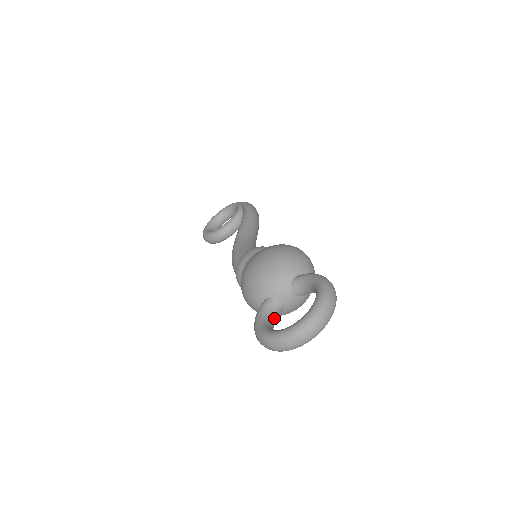
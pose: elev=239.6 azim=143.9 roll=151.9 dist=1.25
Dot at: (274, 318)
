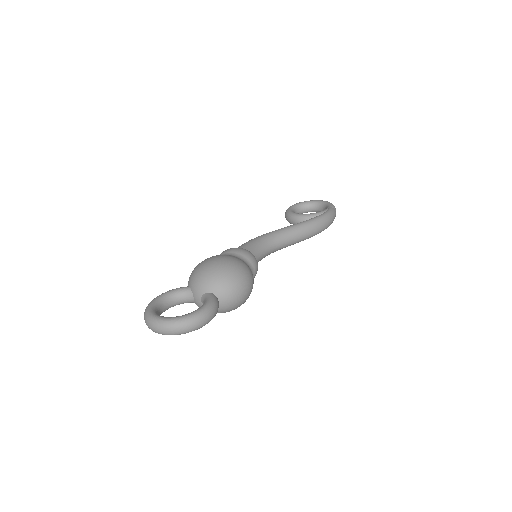
Dot at: (180, 301)
